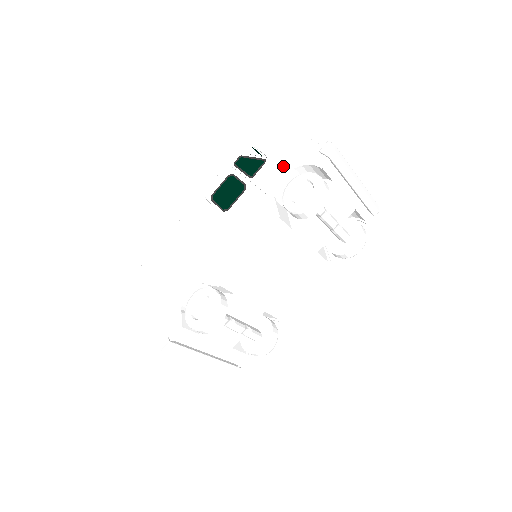
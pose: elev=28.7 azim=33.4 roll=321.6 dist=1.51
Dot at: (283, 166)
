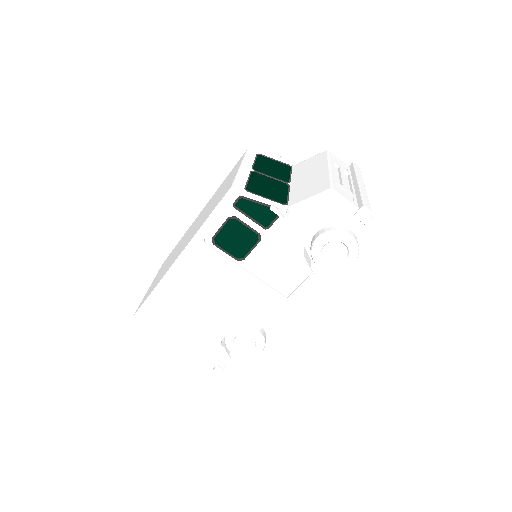
Dot at: (308, 223)
